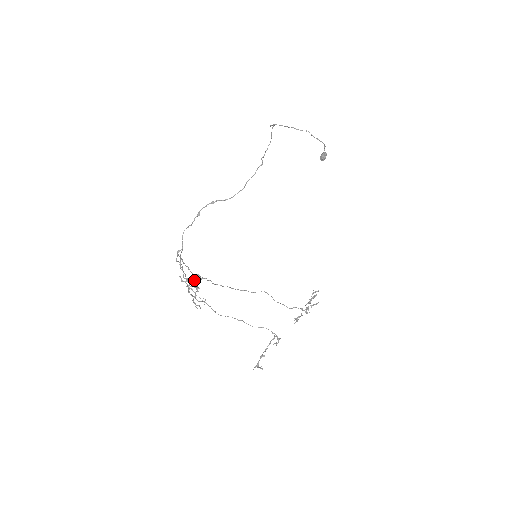
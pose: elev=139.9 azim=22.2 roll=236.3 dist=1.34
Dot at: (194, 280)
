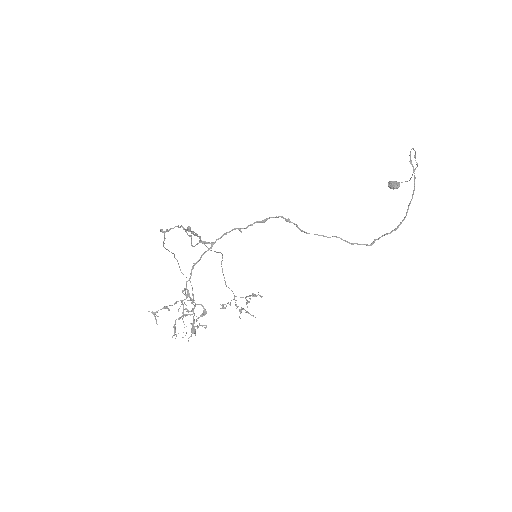
Dot at: (199, 324)
